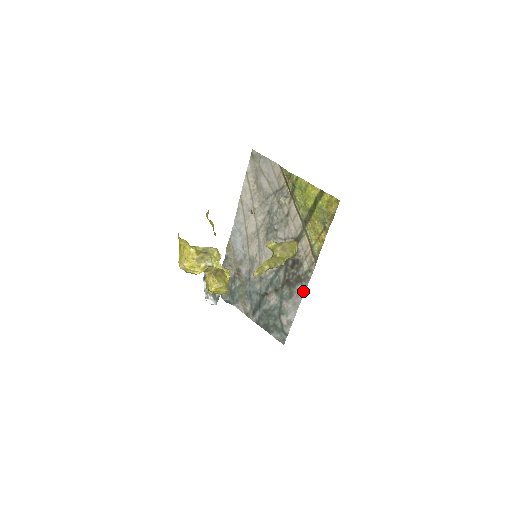
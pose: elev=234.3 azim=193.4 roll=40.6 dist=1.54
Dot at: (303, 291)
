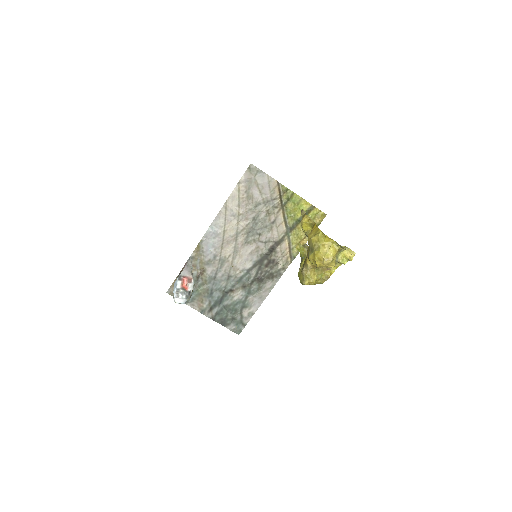
Dot at: (273, 286)
